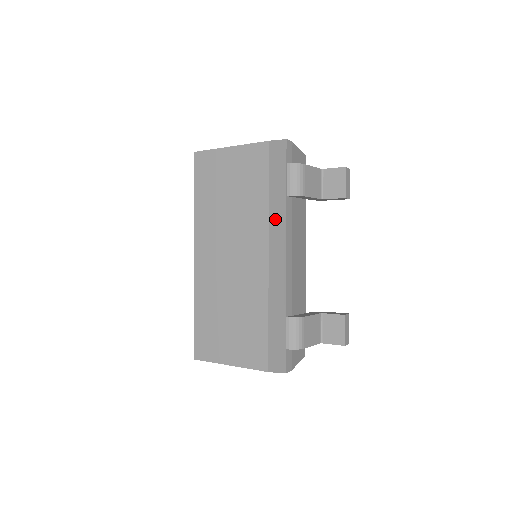
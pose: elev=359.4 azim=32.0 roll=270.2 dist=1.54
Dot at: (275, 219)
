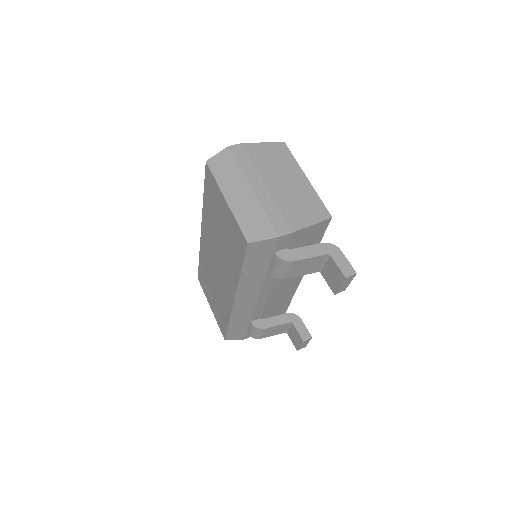
Dot at: (247, 284)
